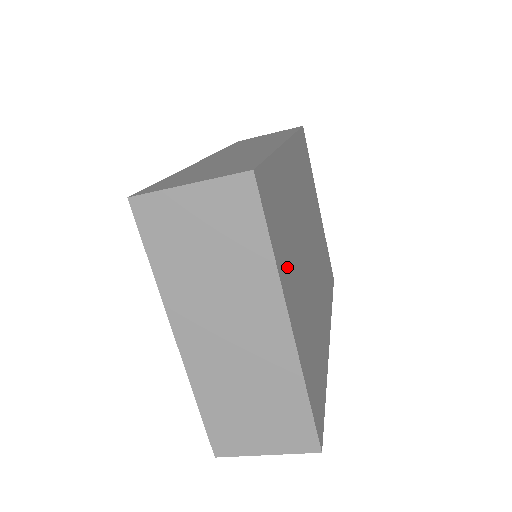
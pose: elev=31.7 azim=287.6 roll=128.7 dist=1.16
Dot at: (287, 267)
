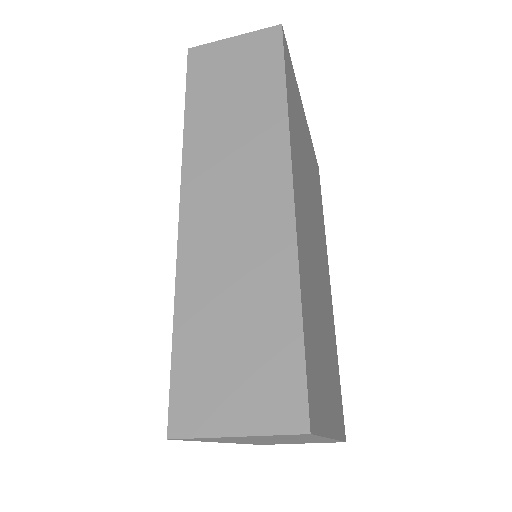
Dot at: (324, 392)
